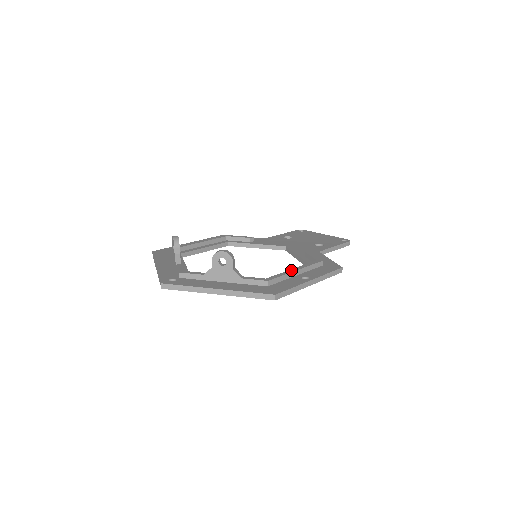
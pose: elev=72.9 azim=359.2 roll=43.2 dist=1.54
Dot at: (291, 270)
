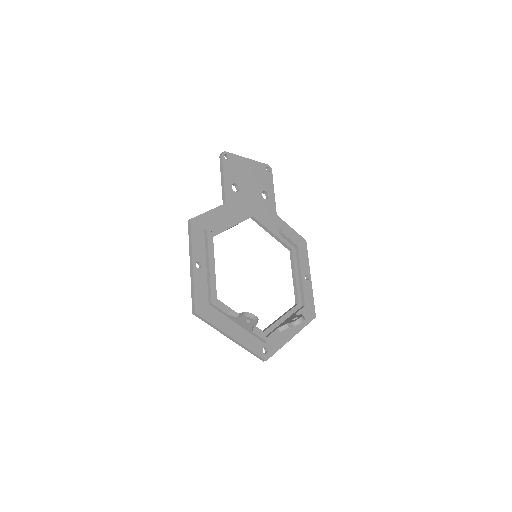
Dot at: (303, 280)
